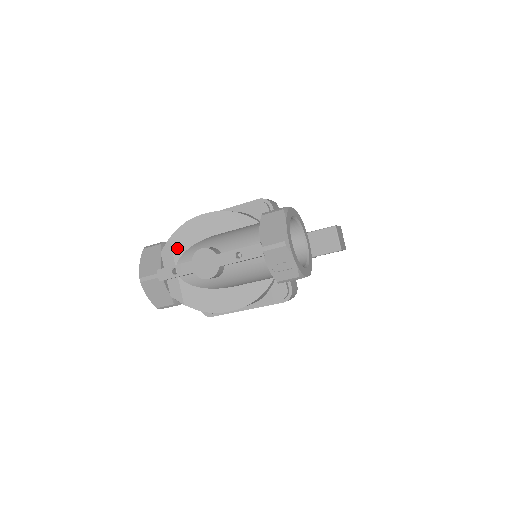
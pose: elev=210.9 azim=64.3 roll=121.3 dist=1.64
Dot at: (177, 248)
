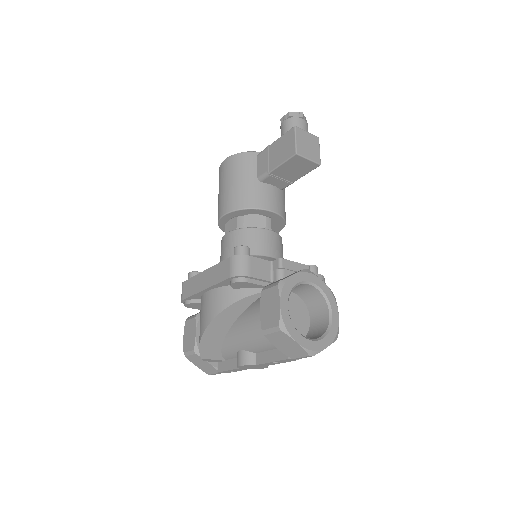
Dot at: (213, 356)
